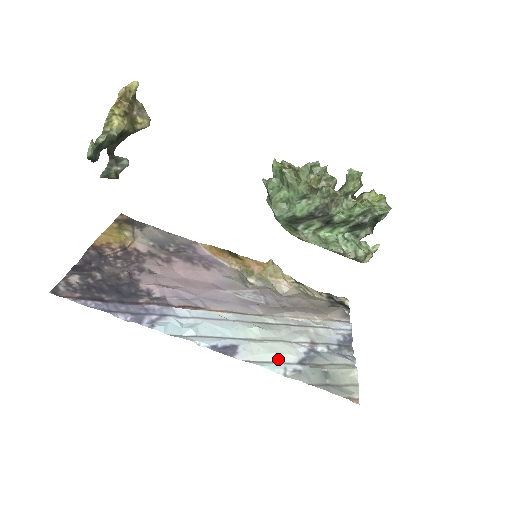
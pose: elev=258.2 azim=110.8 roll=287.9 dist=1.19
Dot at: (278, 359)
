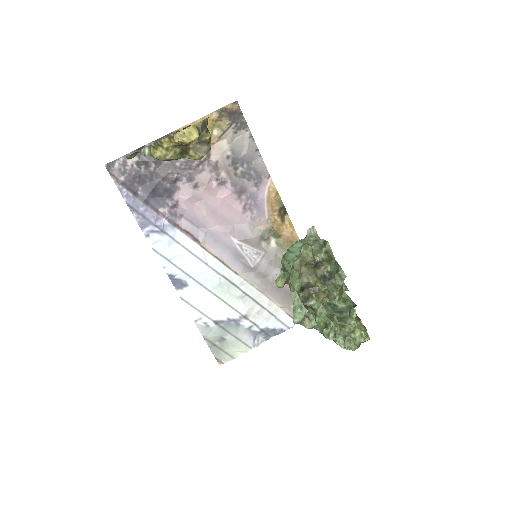
Dot at: (204, 310)
